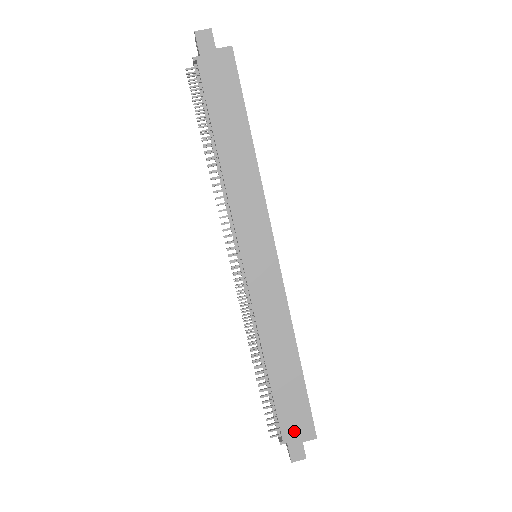
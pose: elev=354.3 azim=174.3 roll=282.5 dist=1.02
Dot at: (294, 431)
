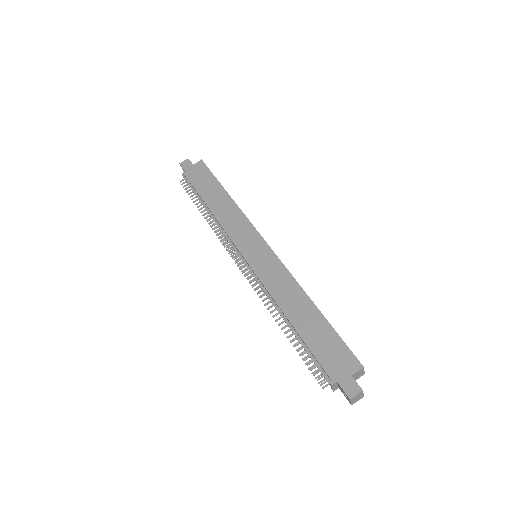
Dot at: (338, 368)
